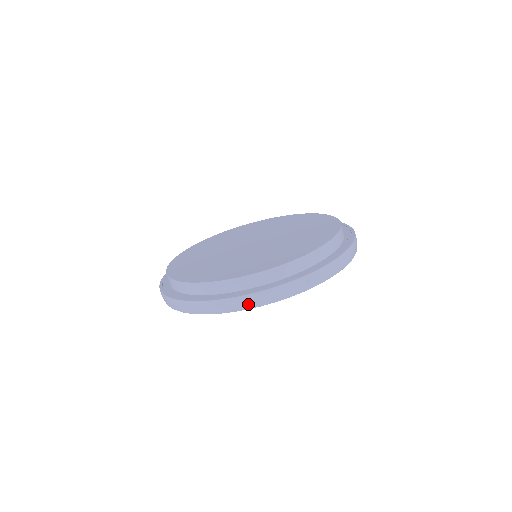
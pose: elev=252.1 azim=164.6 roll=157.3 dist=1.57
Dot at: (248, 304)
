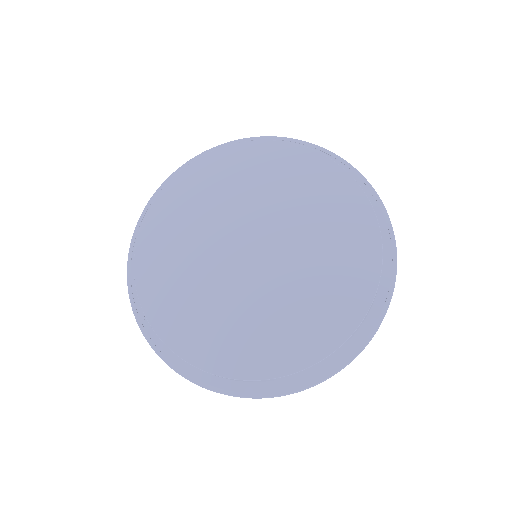
Dot at: occluded
